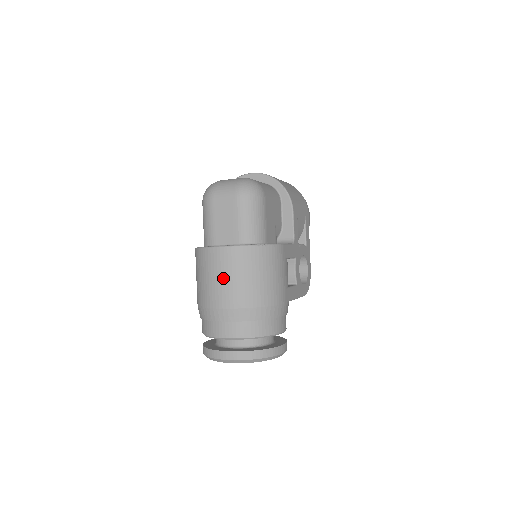
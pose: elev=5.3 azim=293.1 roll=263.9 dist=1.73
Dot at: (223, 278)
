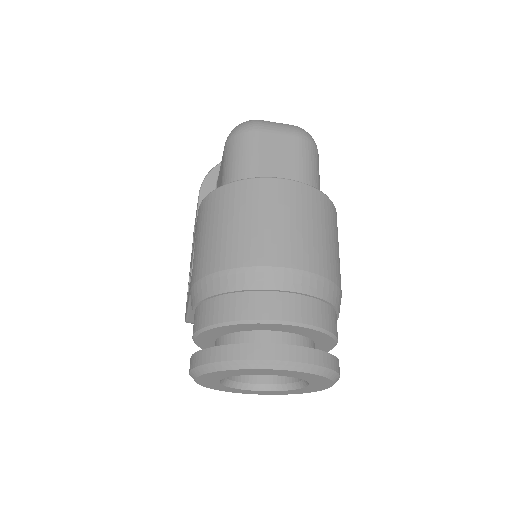
Dot at: (287, 221)
